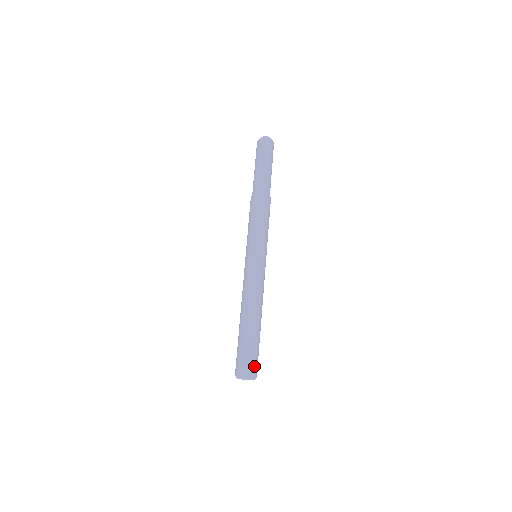
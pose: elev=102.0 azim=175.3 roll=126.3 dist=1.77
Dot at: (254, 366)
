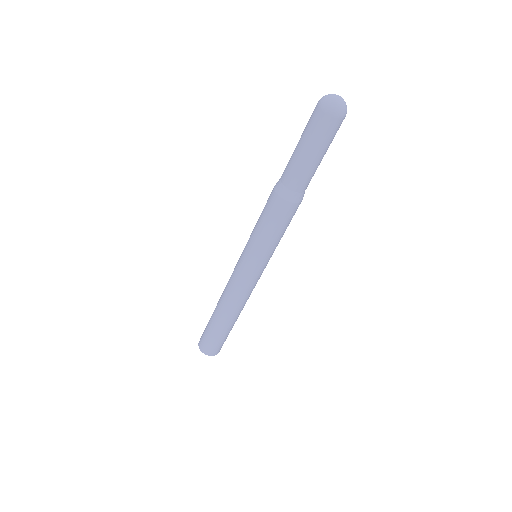
Dot at: (212, 349)
